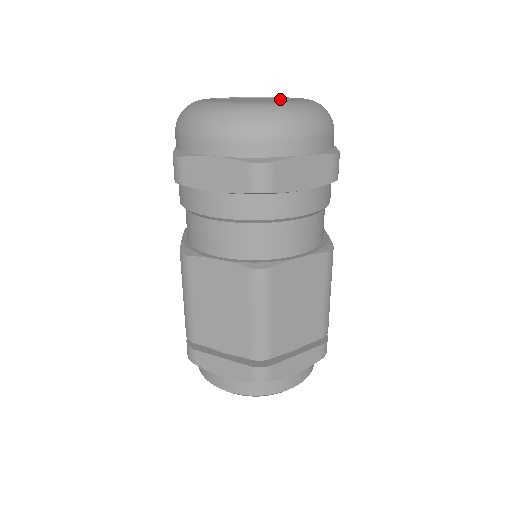
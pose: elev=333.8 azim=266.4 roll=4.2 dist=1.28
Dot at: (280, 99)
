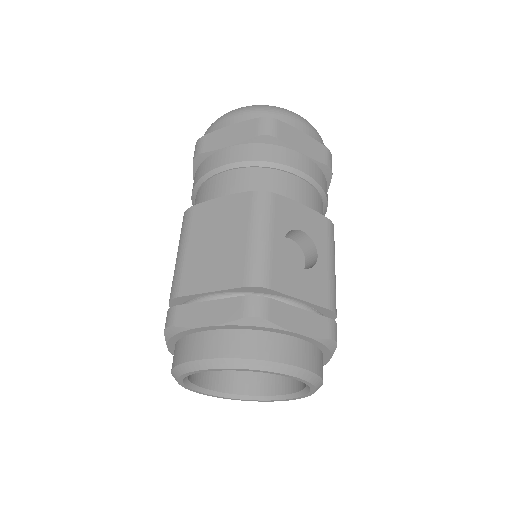
Dot at: occluded
